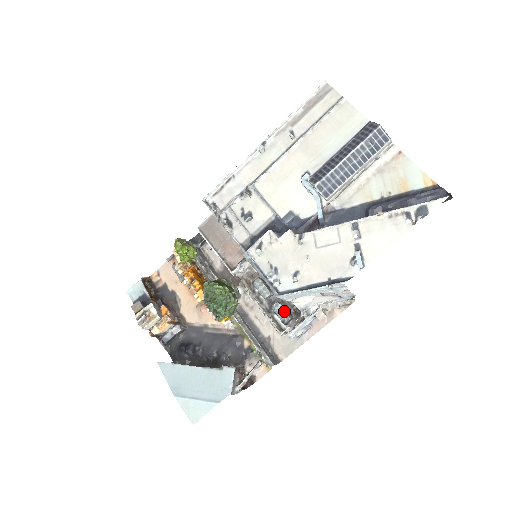
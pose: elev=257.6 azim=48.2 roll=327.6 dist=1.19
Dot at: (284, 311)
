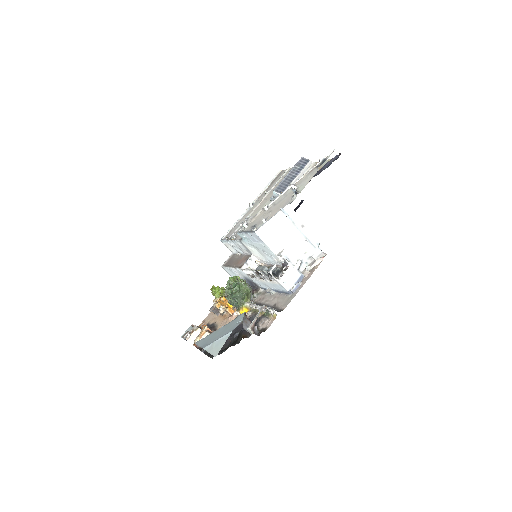
Dot at: (274, 268)
